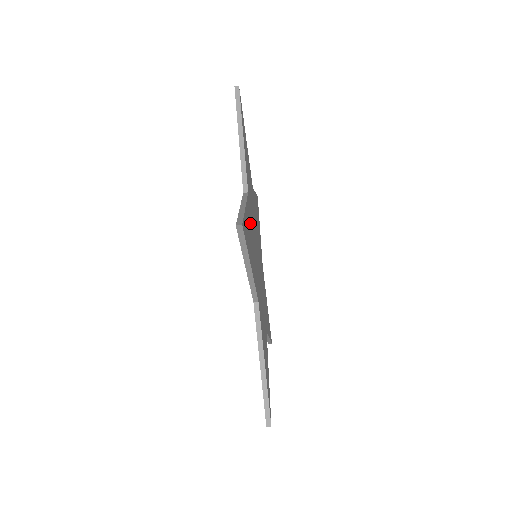
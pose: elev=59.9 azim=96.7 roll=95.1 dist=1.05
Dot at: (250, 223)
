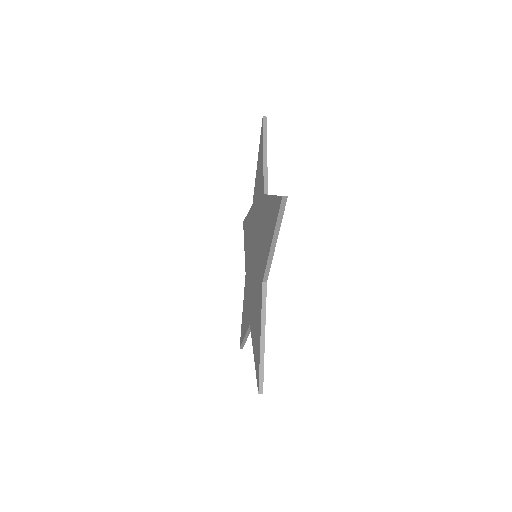
Dot at: occluded
